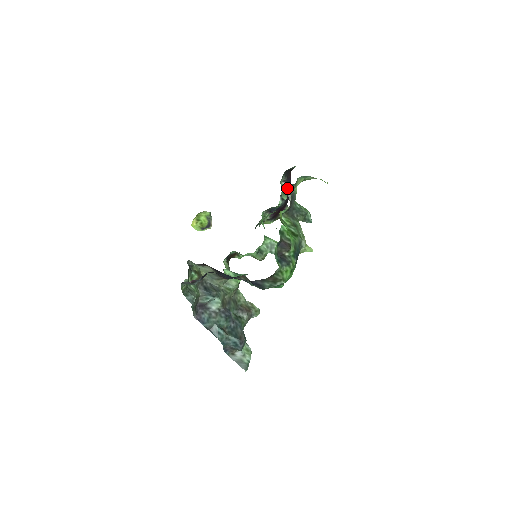
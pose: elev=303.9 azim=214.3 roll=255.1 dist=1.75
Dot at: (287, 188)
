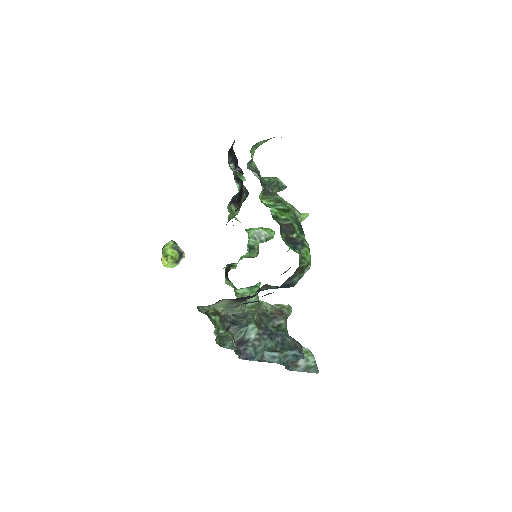
Dot at: (247, 168)
